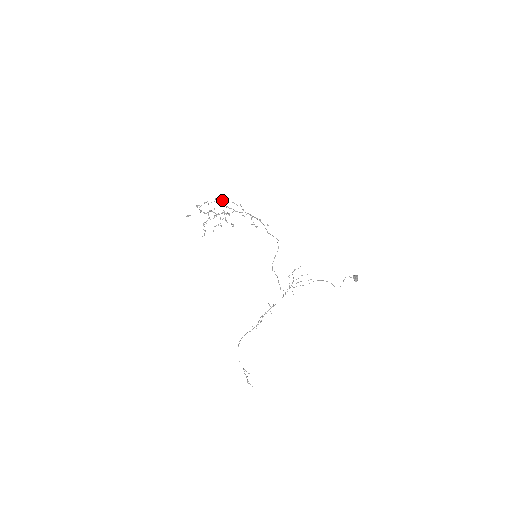
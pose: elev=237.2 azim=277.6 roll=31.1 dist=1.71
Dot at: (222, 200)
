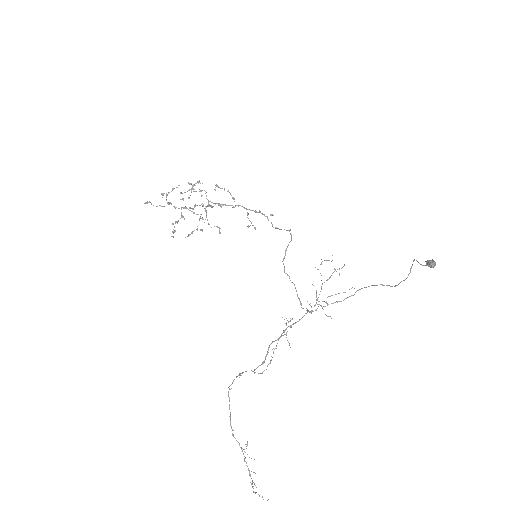
Dot at: (201, 190)
